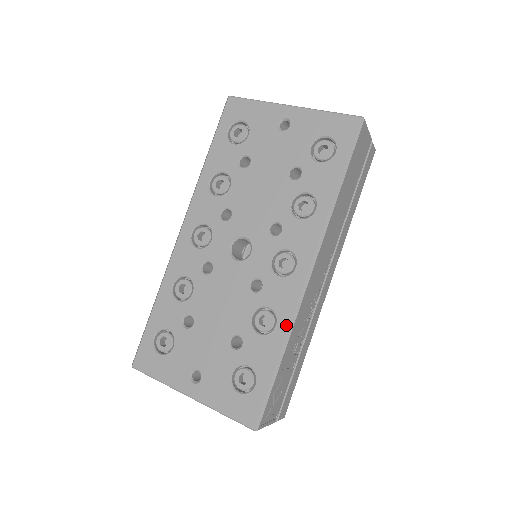
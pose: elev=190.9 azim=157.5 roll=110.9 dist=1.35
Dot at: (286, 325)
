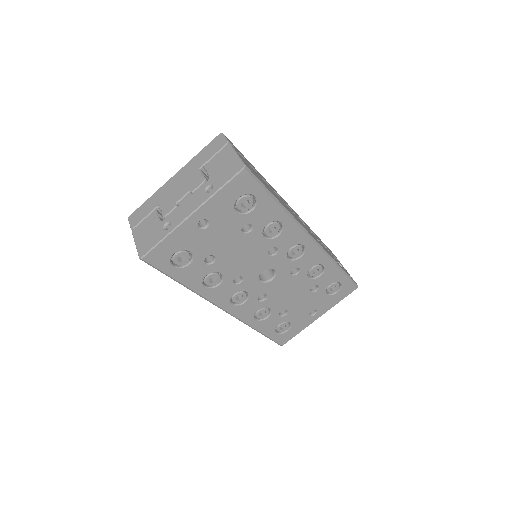
Dot at: (328, 260)
